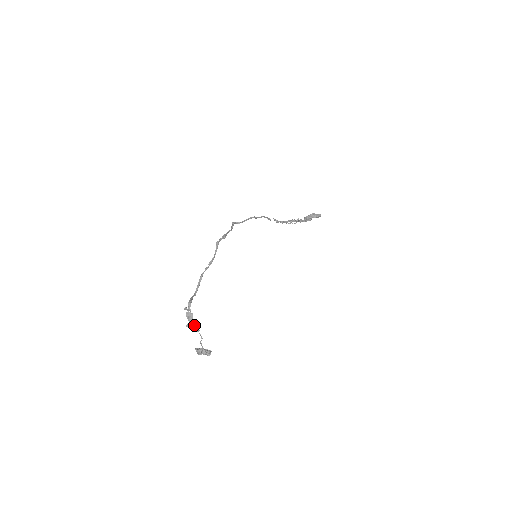
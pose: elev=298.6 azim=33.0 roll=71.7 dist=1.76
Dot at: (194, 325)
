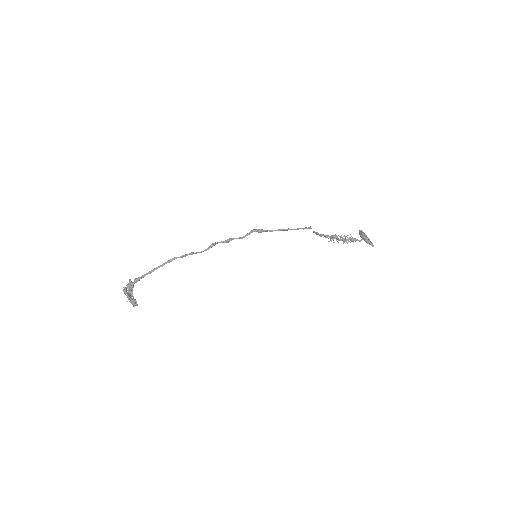
Dot at: (128, 296)
